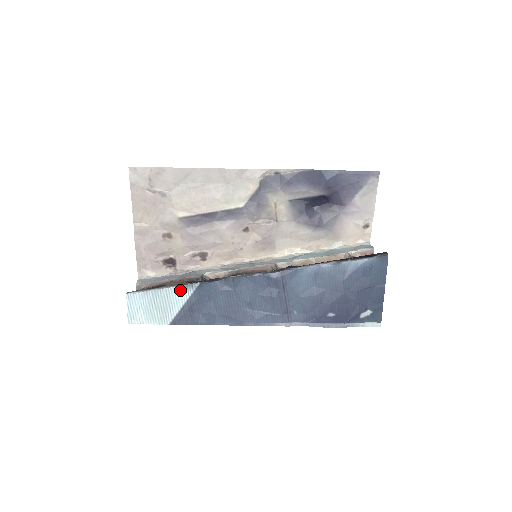
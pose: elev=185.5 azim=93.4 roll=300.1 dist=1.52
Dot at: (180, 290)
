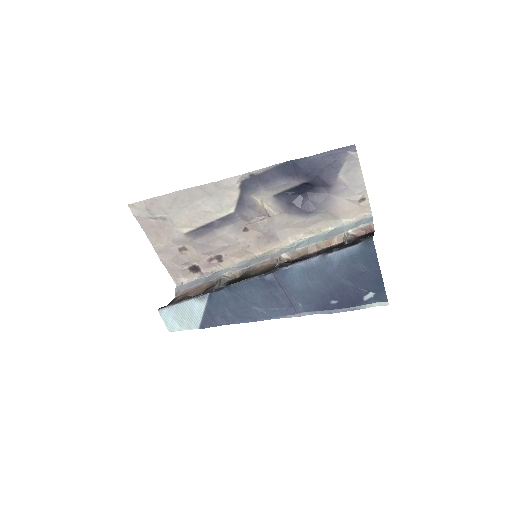
Dot at: (196, 302)
